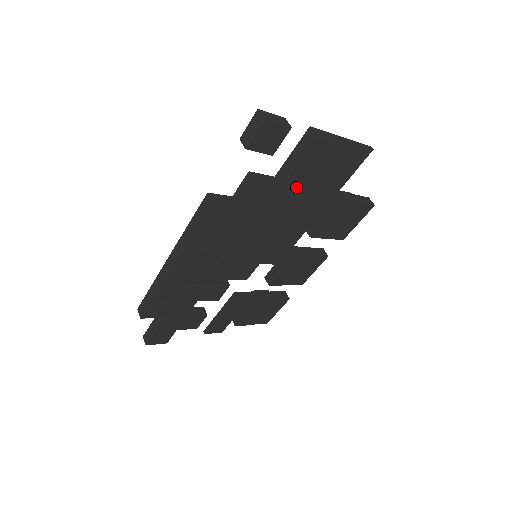
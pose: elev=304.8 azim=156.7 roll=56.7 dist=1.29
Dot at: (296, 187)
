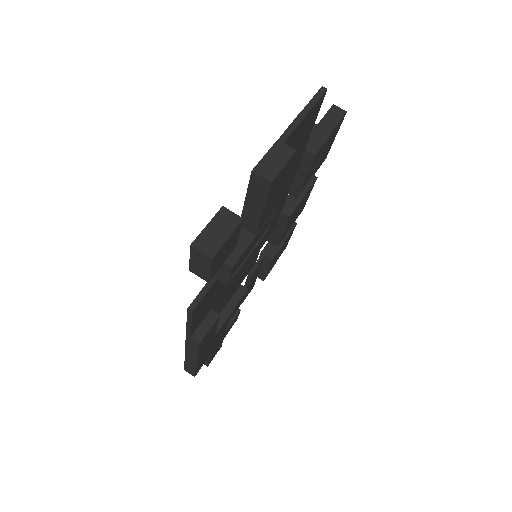
Dot at: (270, 214)
